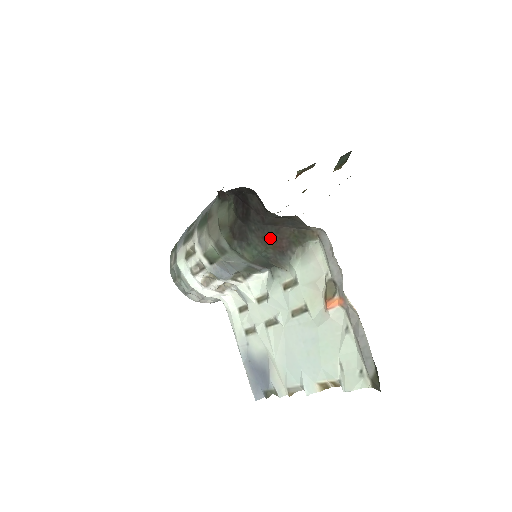
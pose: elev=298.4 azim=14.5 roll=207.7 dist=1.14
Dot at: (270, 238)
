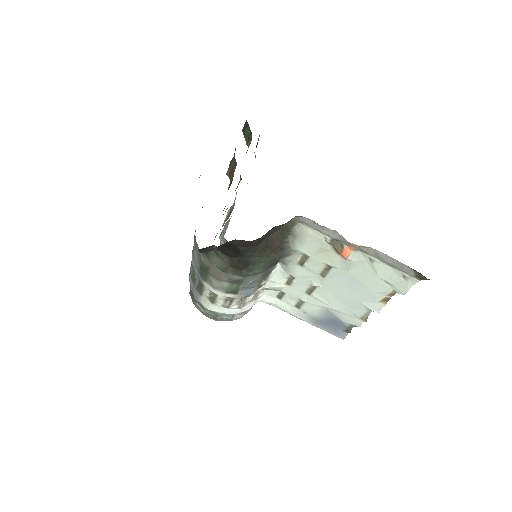
Dot at: (265, 250)
